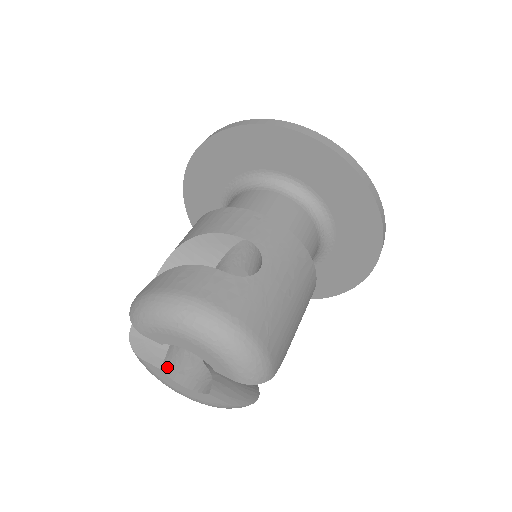
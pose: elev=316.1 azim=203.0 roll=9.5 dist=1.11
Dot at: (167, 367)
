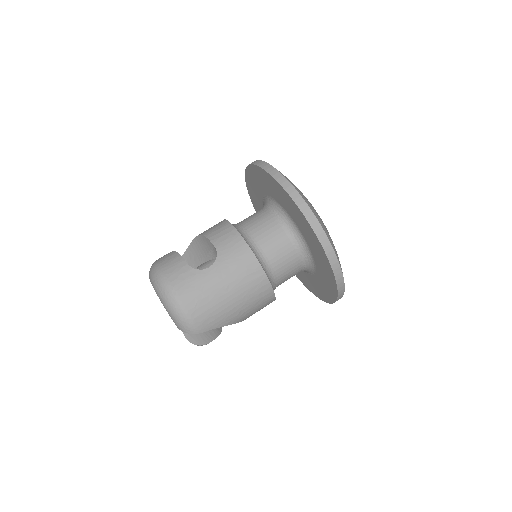
Dot at: occluded
